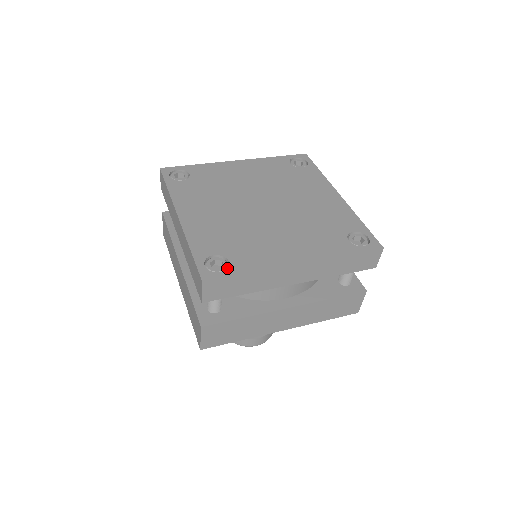
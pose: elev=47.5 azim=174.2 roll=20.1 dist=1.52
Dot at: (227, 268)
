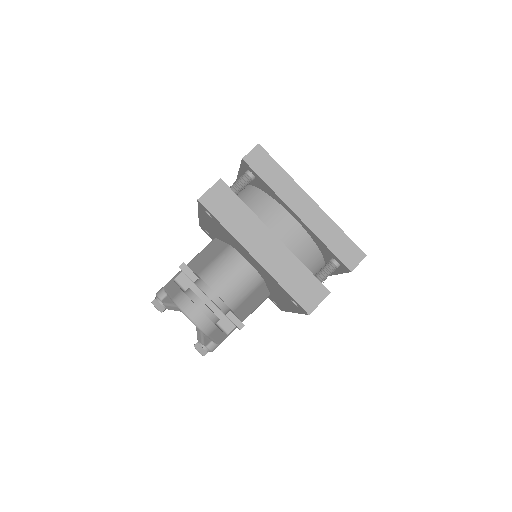
Dot at: occluded
